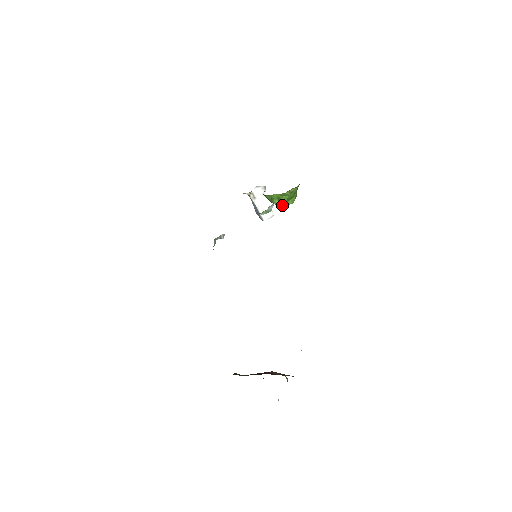
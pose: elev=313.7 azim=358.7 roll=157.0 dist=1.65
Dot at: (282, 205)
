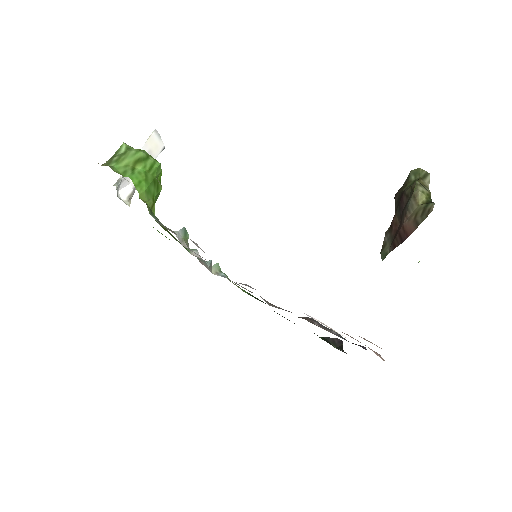
Dot at: occluded
